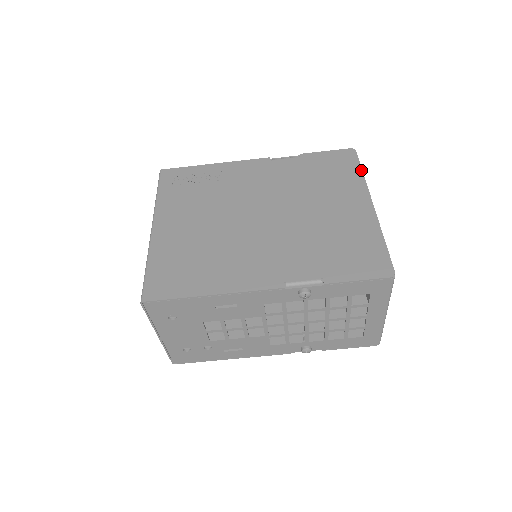
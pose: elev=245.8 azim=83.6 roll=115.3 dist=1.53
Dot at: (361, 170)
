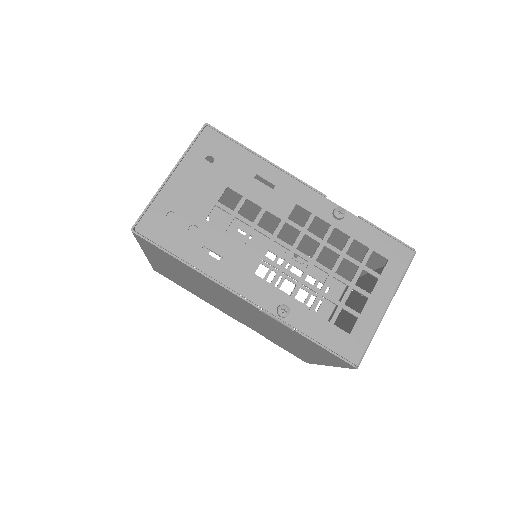
Dot at: occluded
